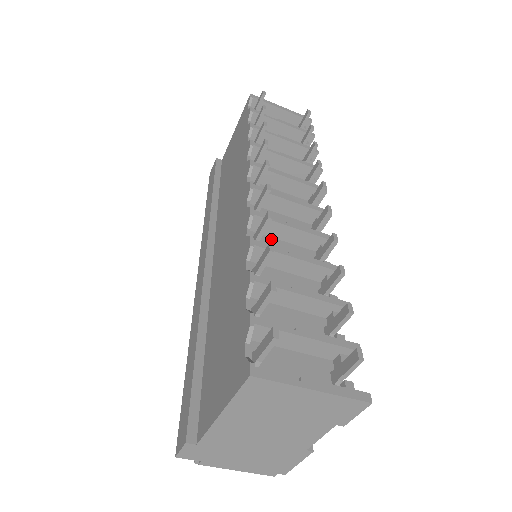
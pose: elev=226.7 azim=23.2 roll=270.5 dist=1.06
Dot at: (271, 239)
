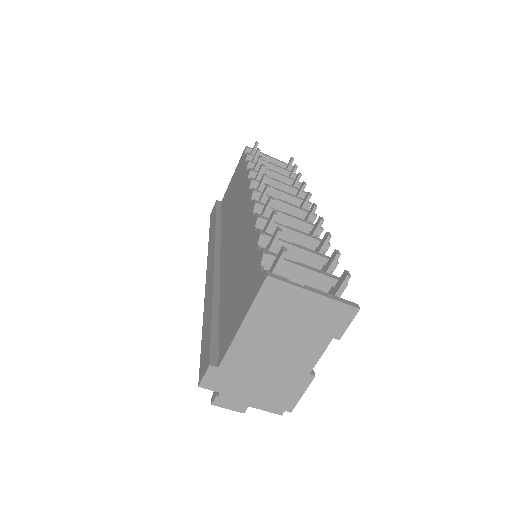
Dot at: occluded
